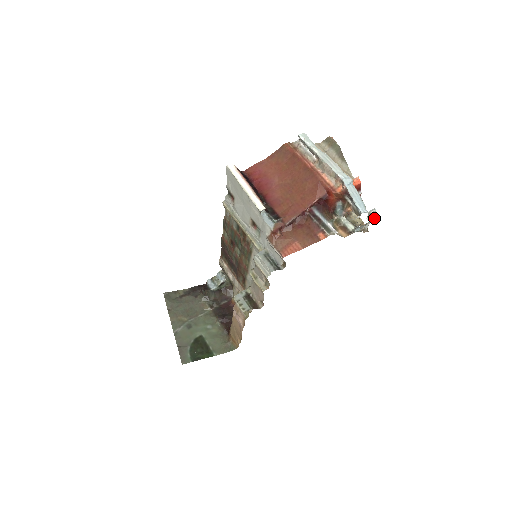
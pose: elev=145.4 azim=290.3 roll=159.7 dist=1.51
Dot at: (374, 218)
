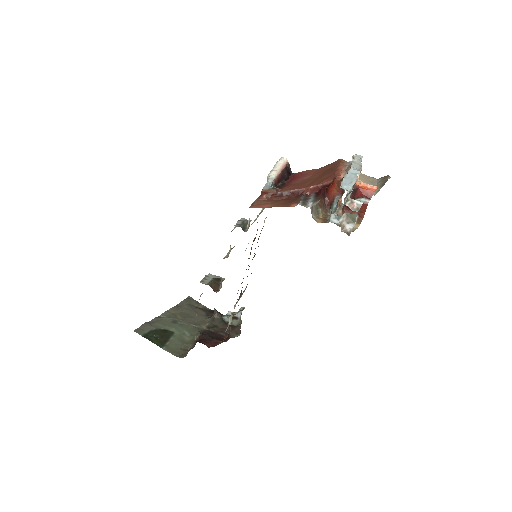
Dot at: (356, 210)
